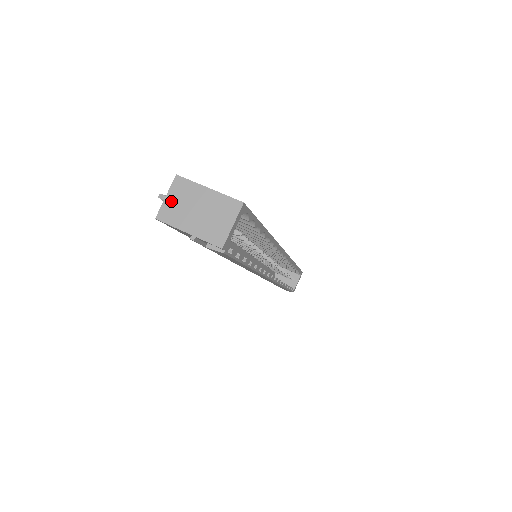
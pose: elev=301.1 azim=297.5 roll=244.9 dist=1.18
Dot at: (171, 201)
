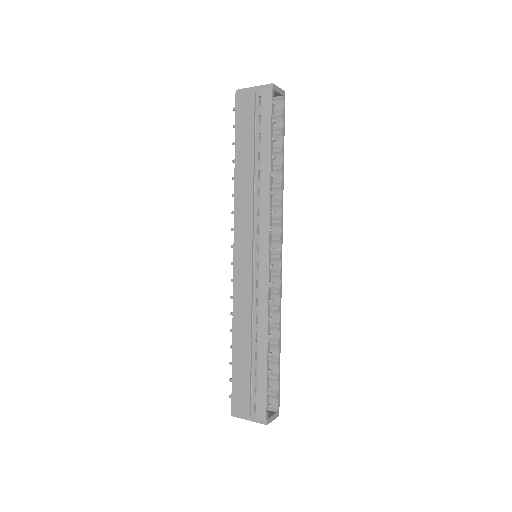
Dot at: occluded
